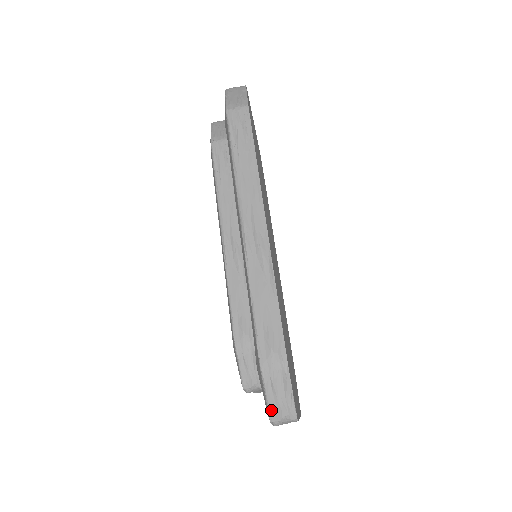
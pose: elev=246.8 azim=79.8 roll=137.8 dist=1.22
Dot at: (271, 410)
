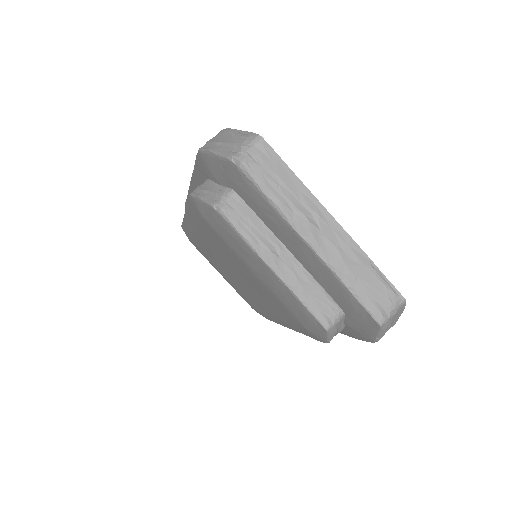
Dot at: (225, 153)
